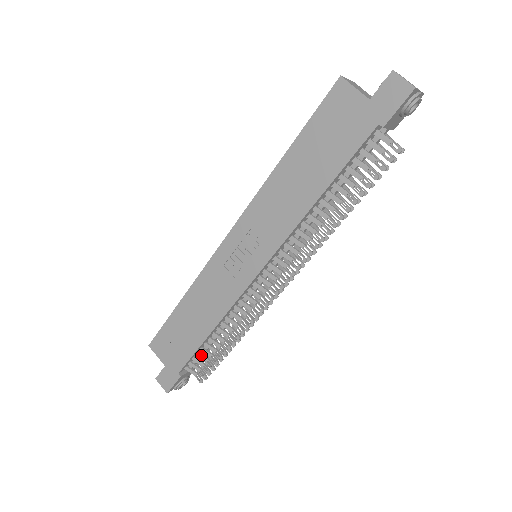
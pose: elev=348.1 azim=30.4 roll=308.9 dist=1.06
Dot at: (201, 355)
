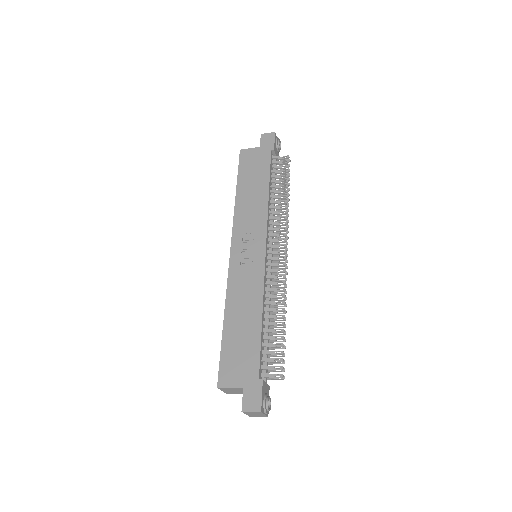
Dot at: (266, 351)
